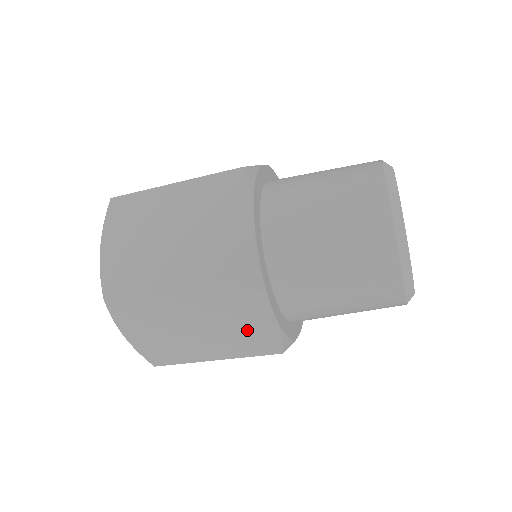
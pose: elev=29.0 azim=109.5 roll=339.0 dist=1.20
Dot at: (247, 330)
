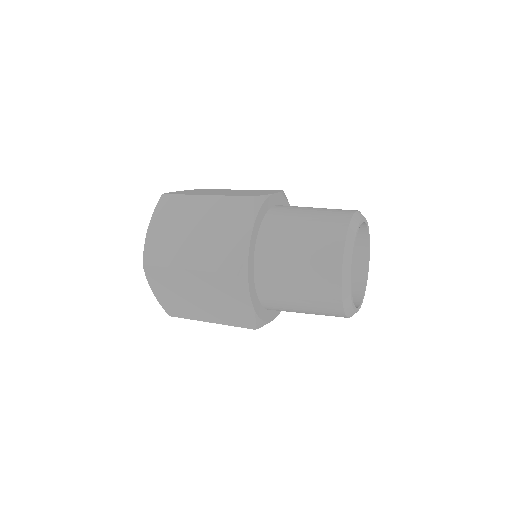
Dot at: (233, 308)
